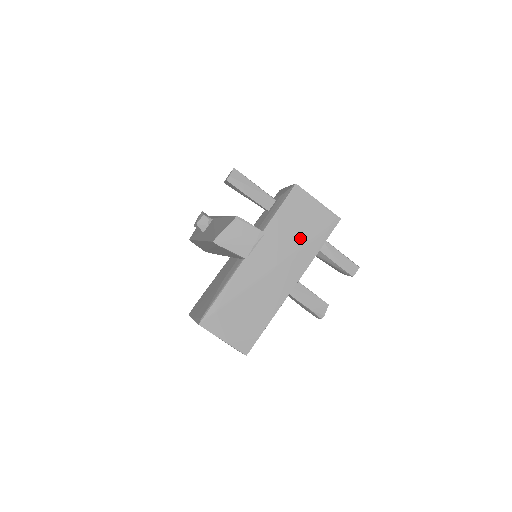
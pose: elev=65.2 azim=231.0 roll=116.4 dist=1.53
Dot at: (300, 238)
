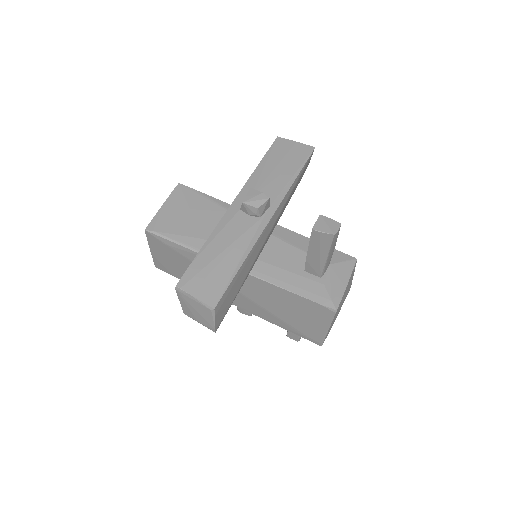
Dot at: (280, 313)
